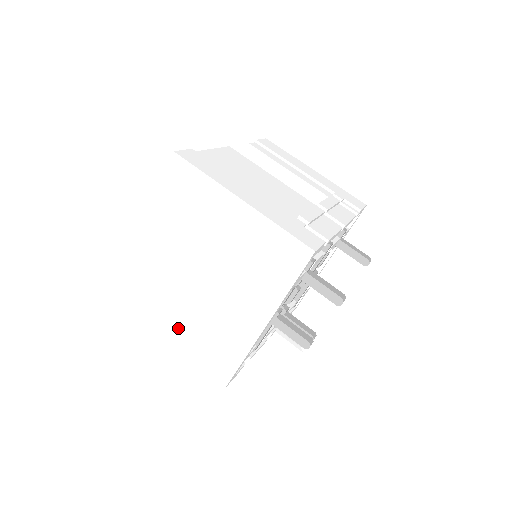
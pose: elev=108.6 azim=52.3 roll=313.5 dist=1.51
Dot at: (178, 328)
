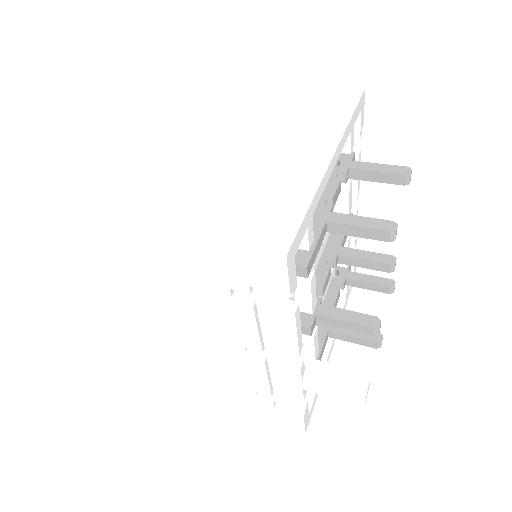
Dot at: (177, 206)
